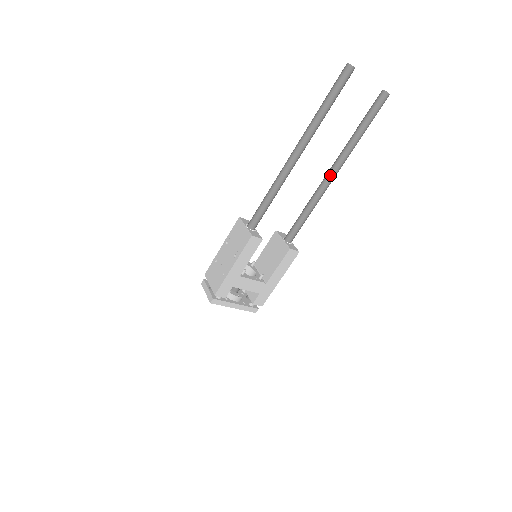
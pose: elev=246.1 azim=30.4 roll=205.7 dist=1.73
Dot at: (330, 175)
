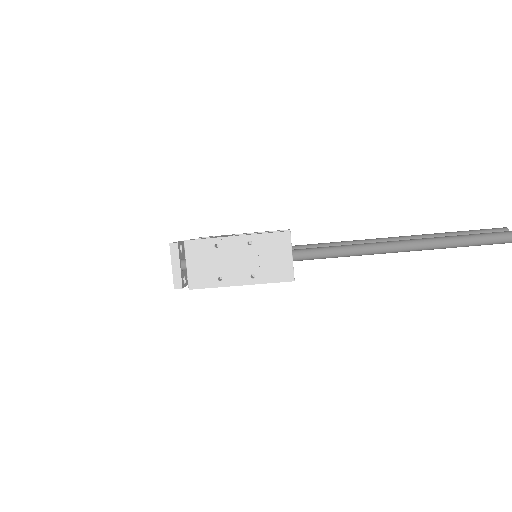
Dot at: occluded
